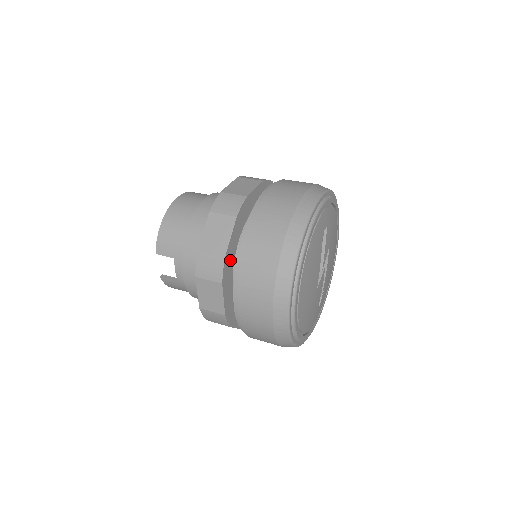
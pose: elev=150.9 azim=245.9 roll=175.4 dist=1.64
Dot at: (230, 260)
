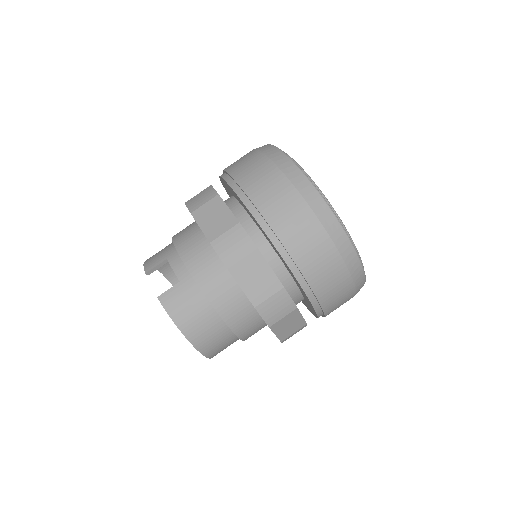
Dot at: occluded
